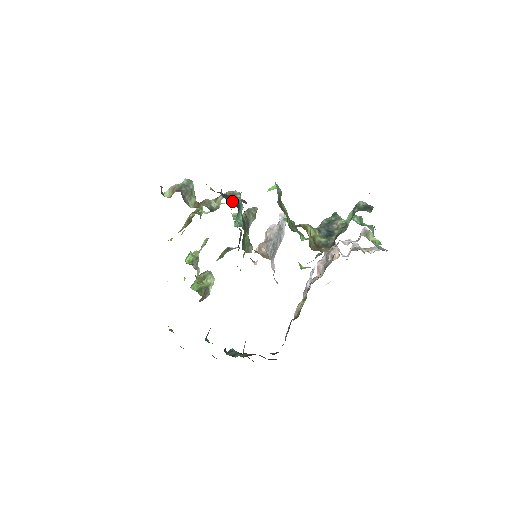
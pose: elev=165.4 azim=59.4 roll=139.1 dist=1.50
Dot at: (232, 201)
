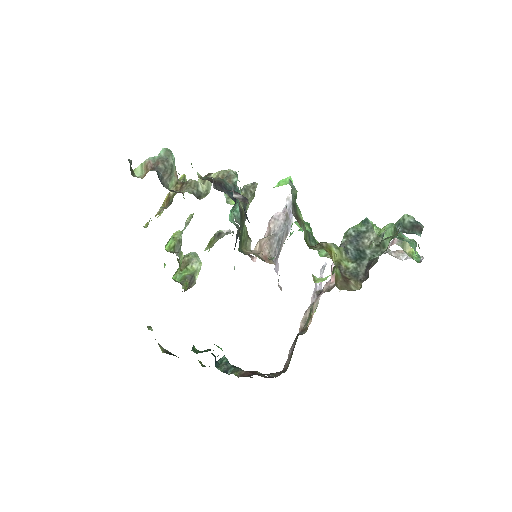
Dot at: occluded
